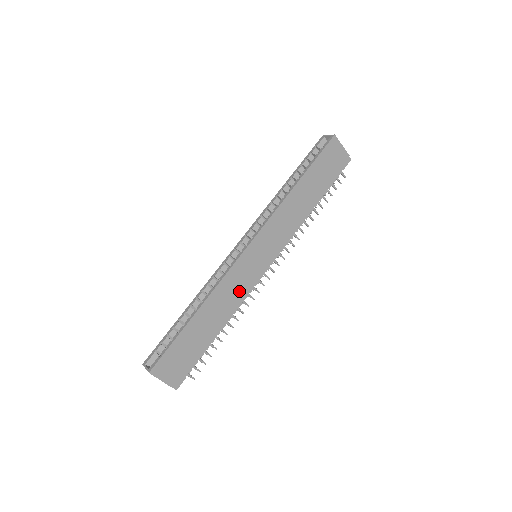
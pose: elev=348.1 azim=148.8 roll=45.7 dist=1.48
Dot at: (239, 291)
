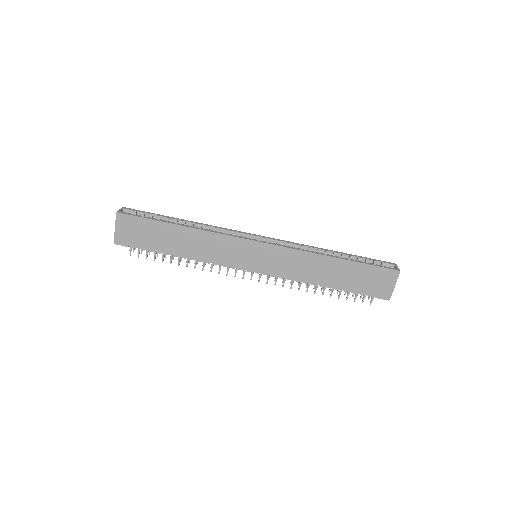
Dot at: (218, 255)
